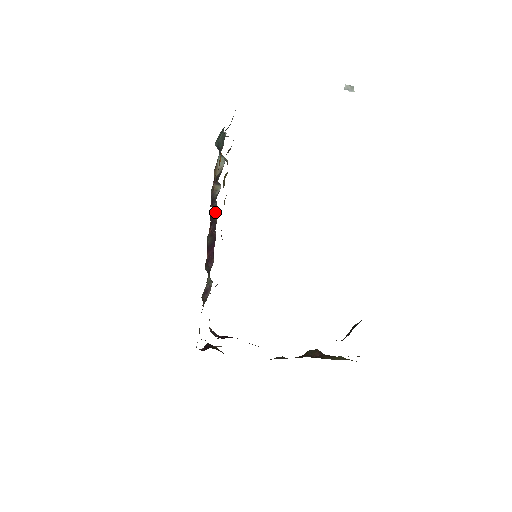
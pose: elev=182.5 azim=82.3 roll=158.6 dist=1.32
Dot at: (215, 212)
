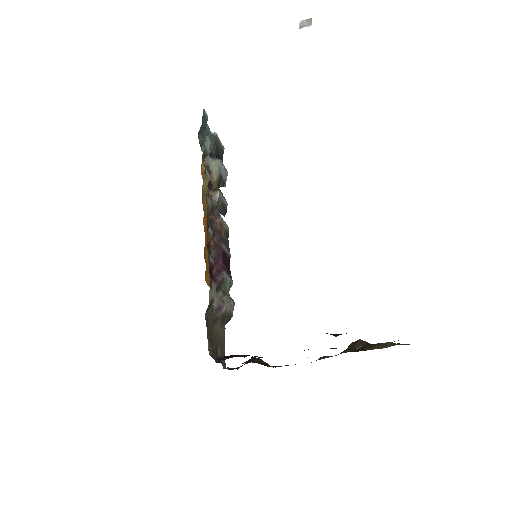
Dot at: (216, 221)
